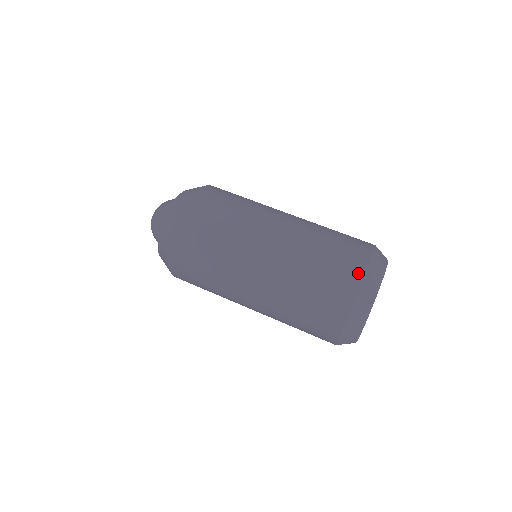
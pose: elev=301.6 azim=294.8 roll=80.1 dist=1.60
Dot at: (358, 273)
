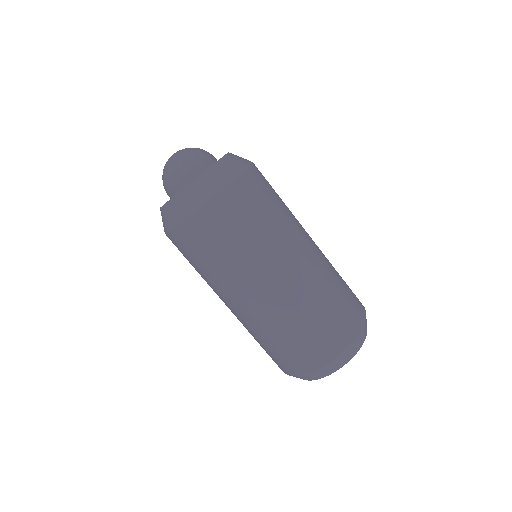
Dot at: (339, 347)
